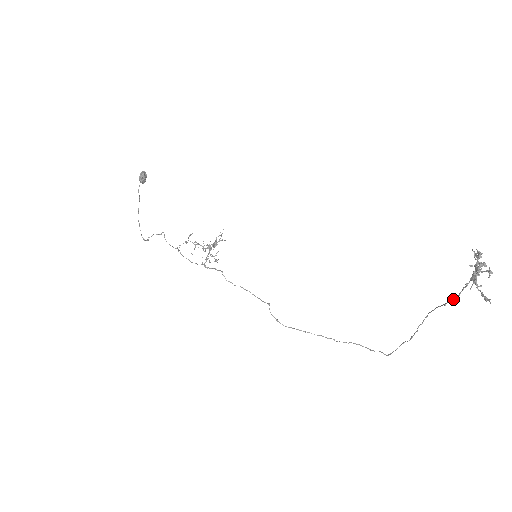
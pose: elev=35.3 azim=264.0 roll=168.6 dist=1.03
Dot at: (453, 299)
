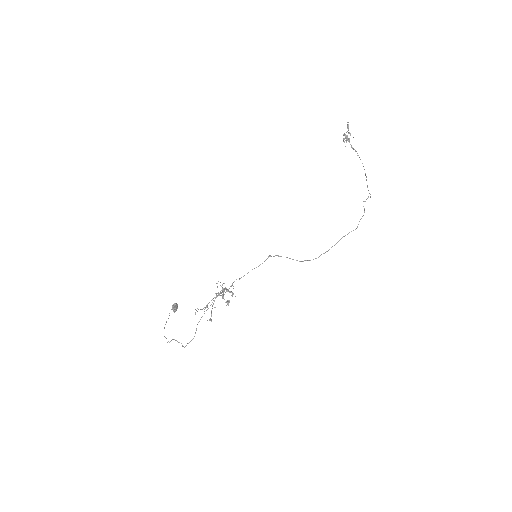
Dot at: (364, 169)
